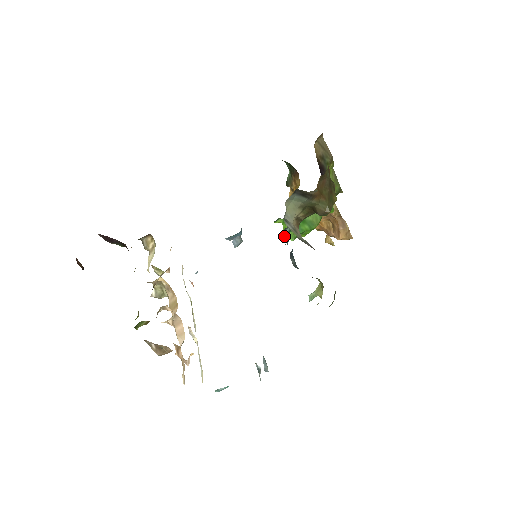
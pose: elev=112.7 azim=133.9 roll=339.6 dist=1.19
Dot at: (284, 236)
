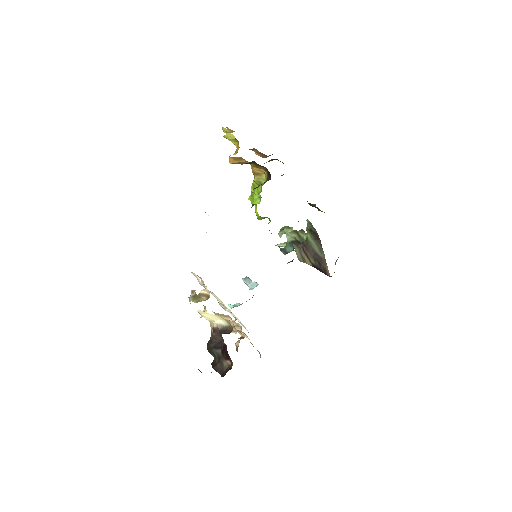
Dot at: occluded
